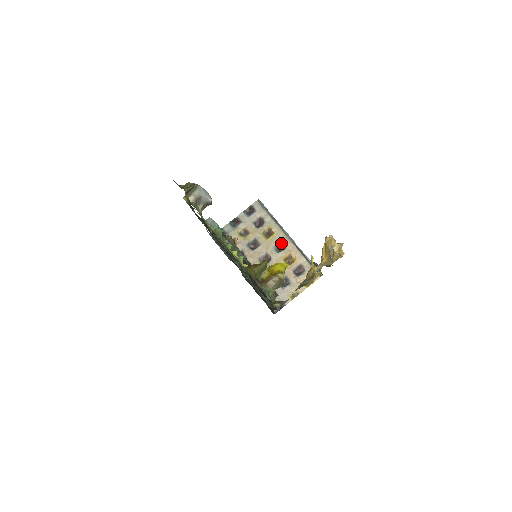
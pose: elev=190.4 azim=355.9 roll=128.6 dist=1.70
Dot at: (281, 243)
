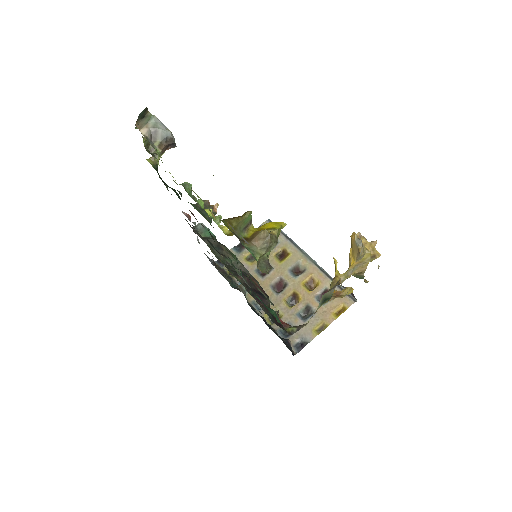
Dot at: (299, 265)
